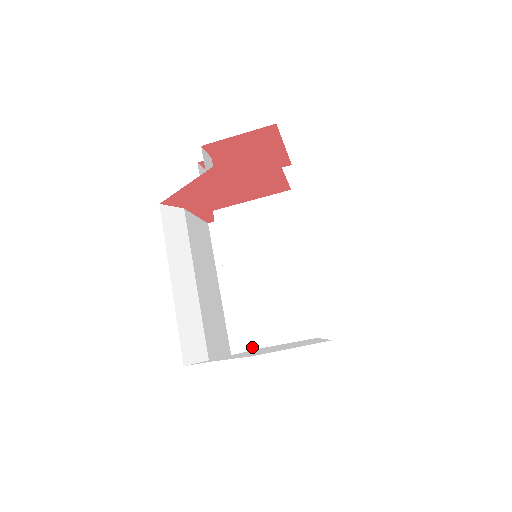
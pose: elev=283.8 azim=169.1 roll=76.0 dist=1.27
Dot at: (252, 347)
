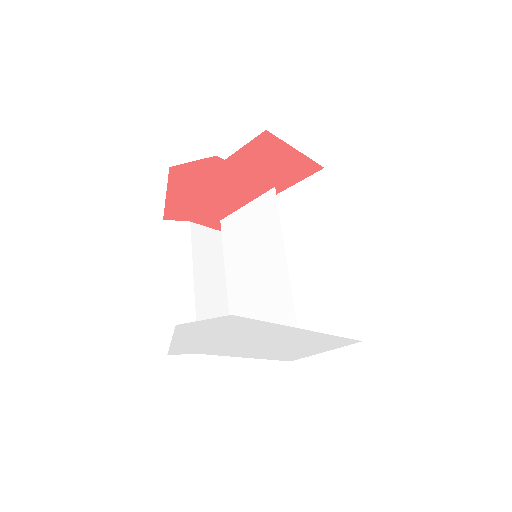
Dot at: occluded
